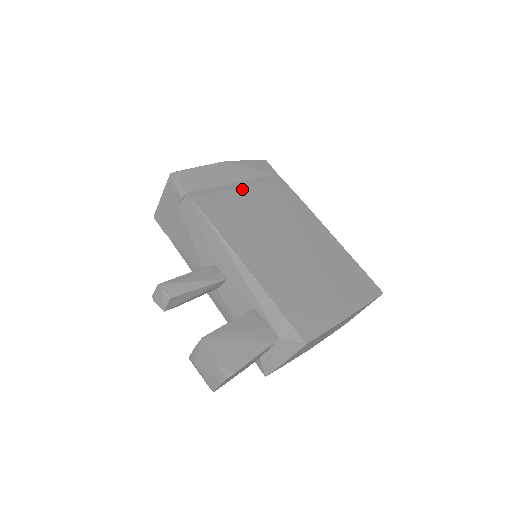
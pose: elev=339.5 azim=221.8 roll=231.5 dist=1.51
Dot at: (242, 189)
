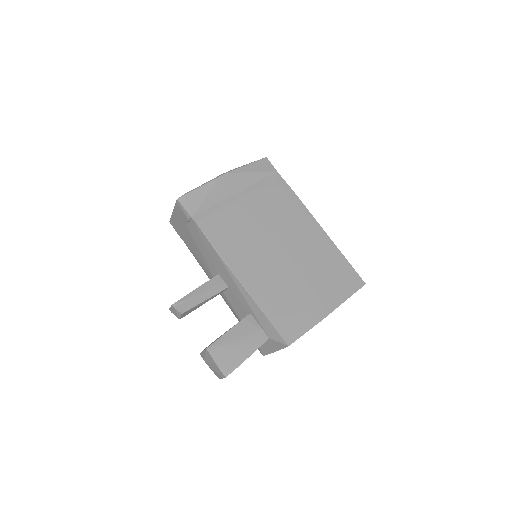
Dot at: (242, 200)
